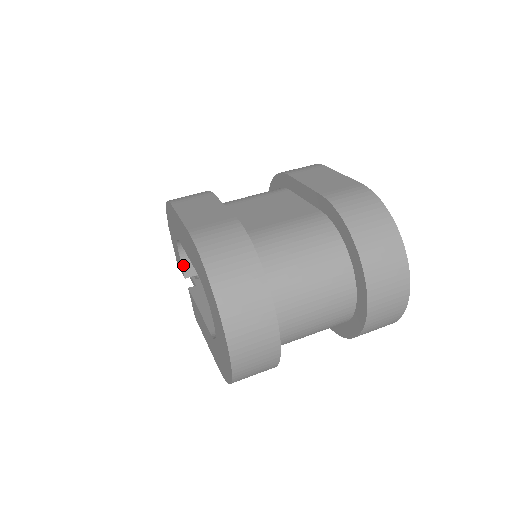
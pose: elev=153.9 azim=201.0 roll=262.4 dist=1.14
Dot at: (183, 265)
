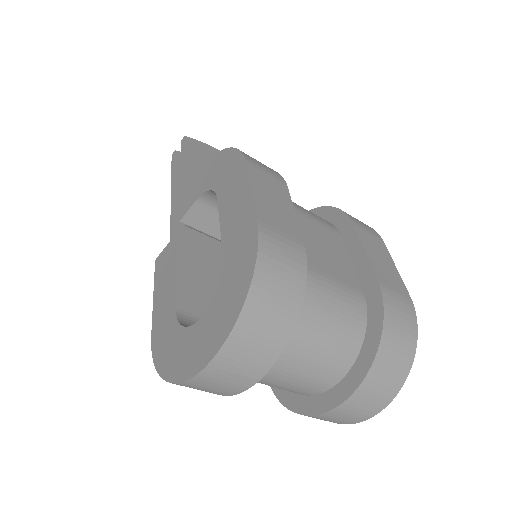
Dot at: (190, 210)
